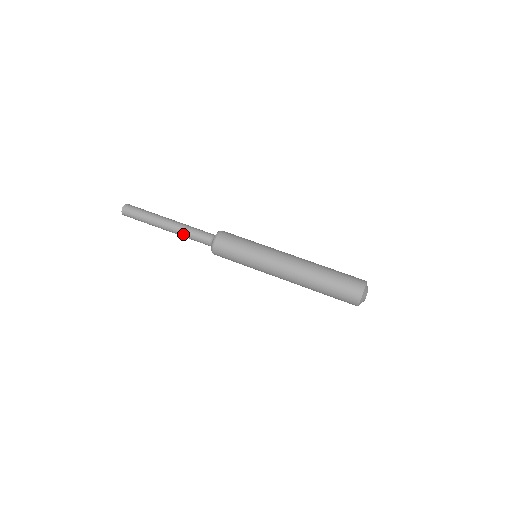
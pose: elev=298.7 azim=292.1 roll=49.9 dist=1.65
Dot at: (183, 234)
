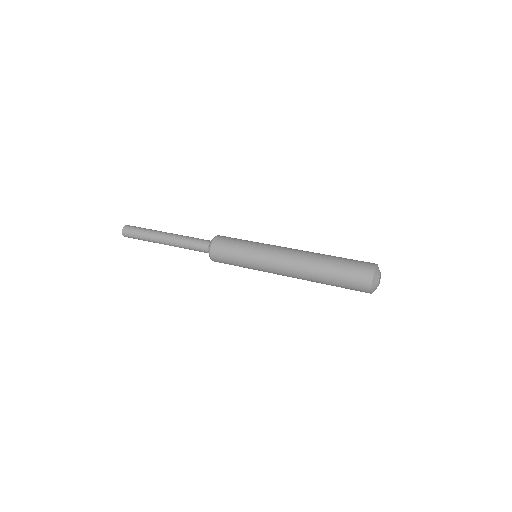
Dot at: (183, 238)
